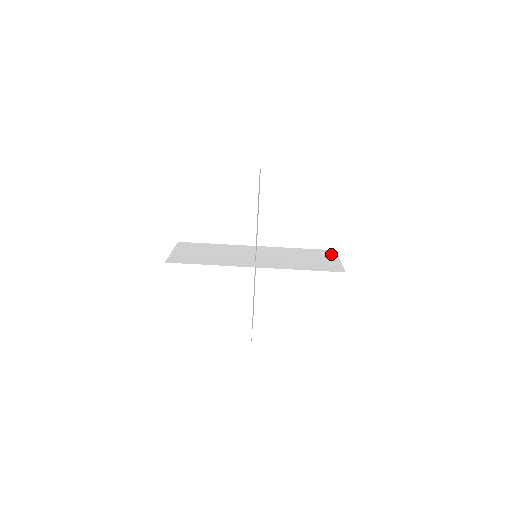
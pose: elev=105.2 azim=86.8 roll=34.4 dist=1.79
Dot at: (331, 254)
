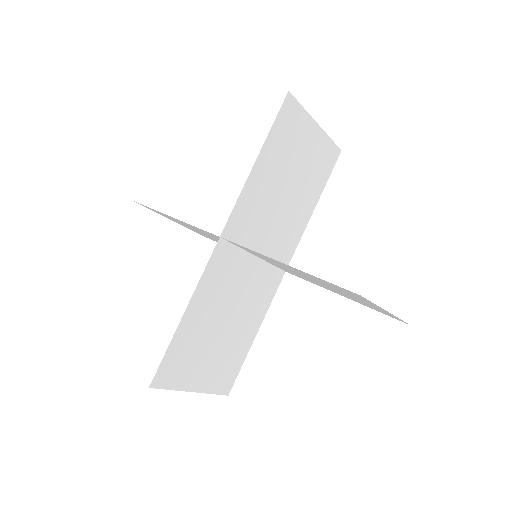
Dot at: occluded
